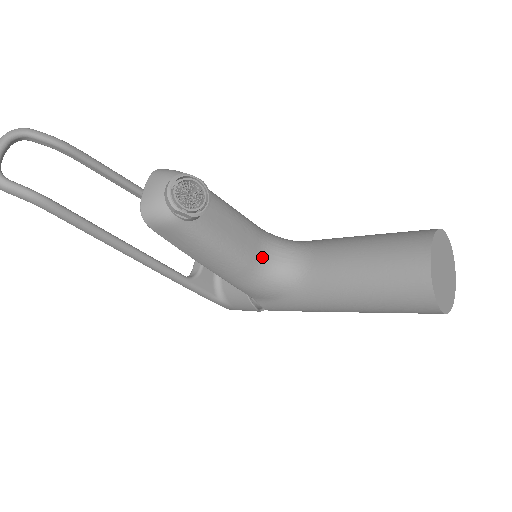
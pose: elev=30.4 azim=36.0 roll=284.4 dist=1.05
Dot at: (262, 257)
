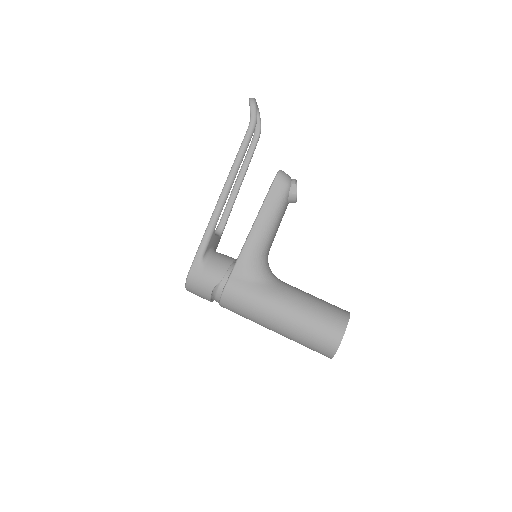
Dot at: occluded
